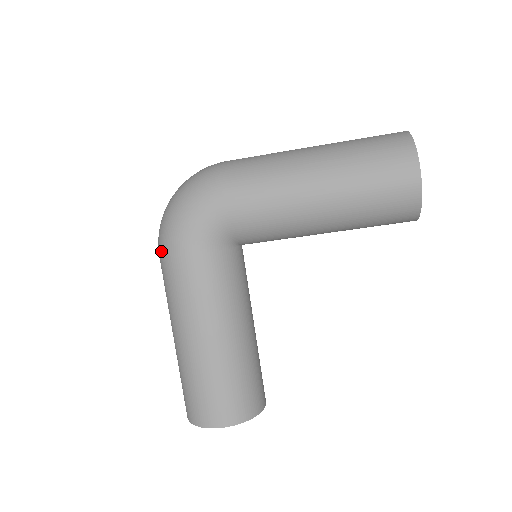
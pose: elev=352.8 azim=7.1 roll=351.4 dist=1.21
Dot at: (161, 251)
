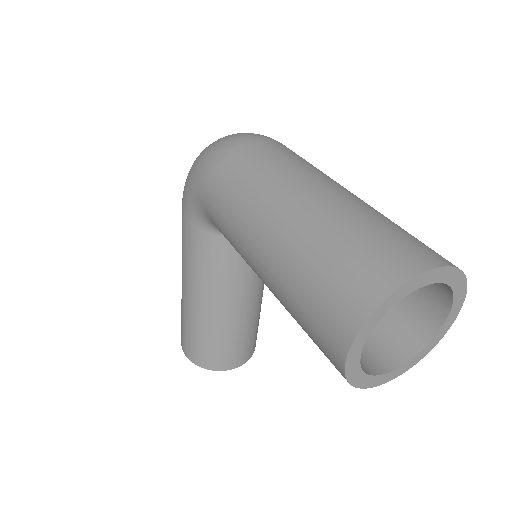
Dot at: occluded
